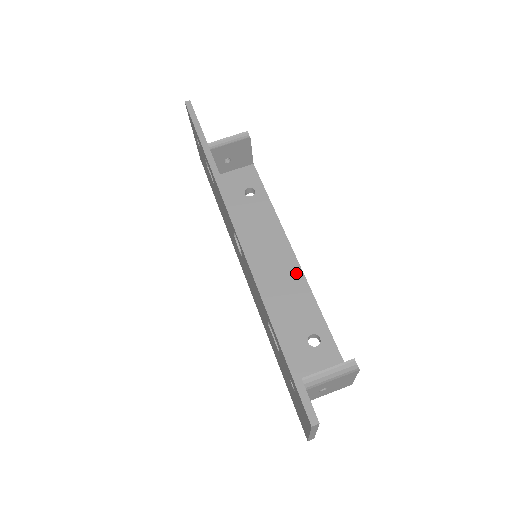
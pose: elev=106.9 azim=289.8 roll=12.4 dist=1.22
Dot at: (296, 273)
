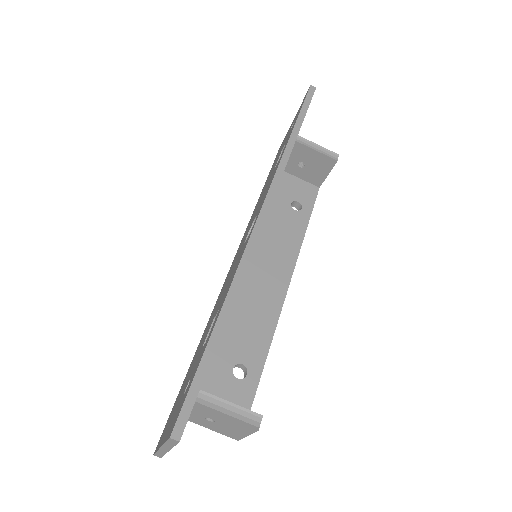
Dot at: (276, 302)
